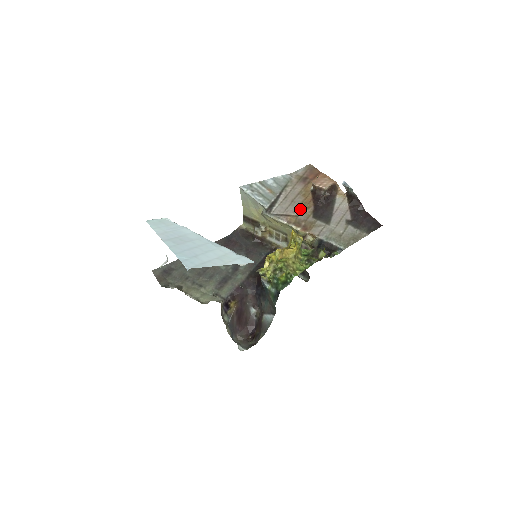
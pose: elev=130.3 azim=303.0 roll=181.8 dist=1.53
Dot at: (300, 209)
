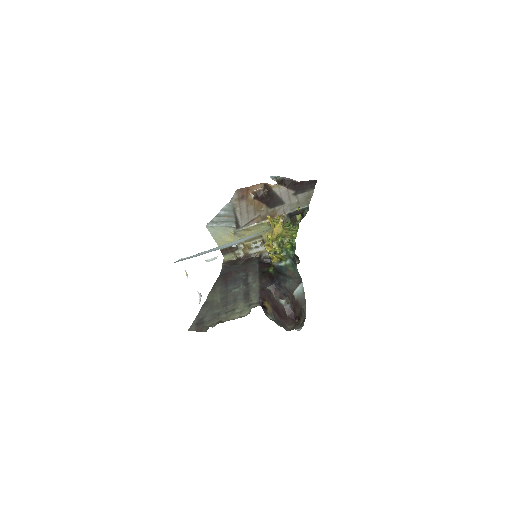
Dot at: (257, 211)
